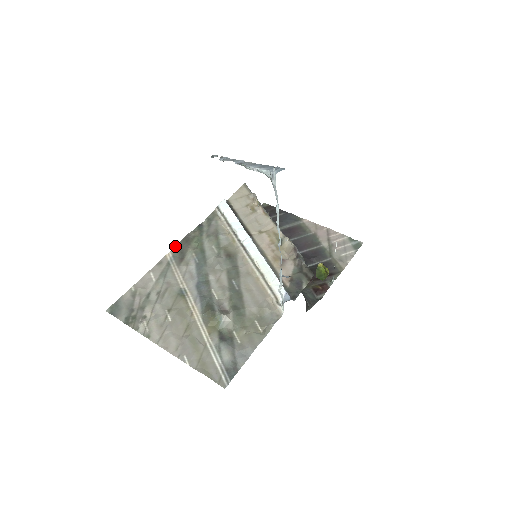
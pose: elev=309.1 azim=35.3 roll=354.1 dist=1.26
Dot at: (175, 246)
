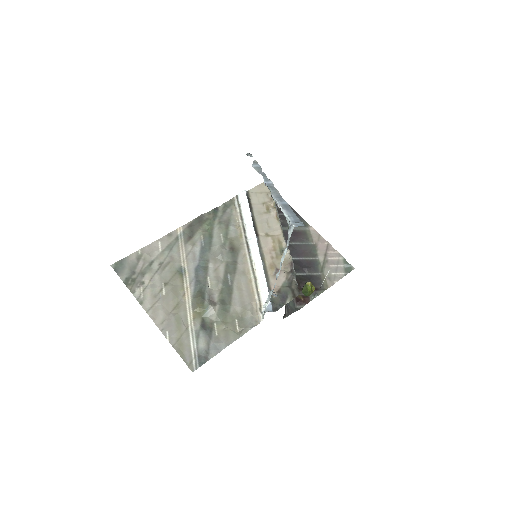
Dot at: (188, 222)
